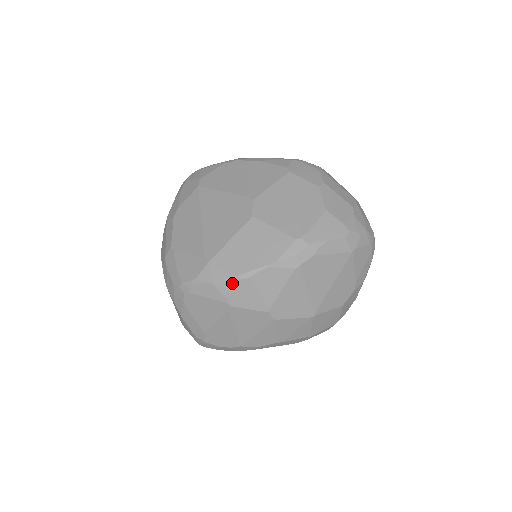
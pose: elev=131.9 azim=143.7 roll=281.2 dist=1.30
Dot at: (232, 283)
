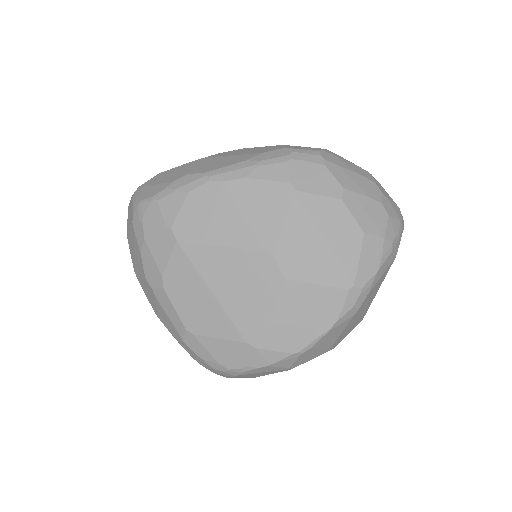
Dot at: (293, 359)
